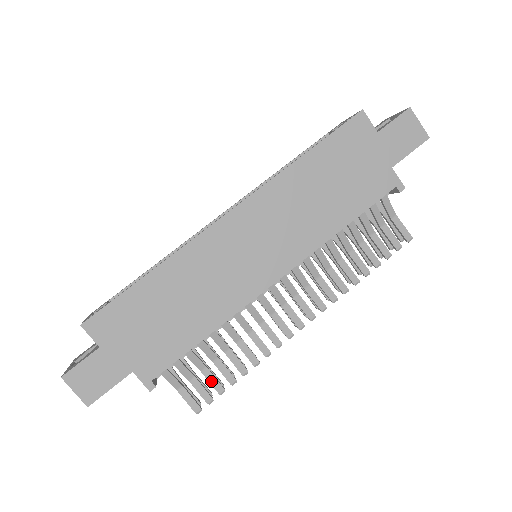
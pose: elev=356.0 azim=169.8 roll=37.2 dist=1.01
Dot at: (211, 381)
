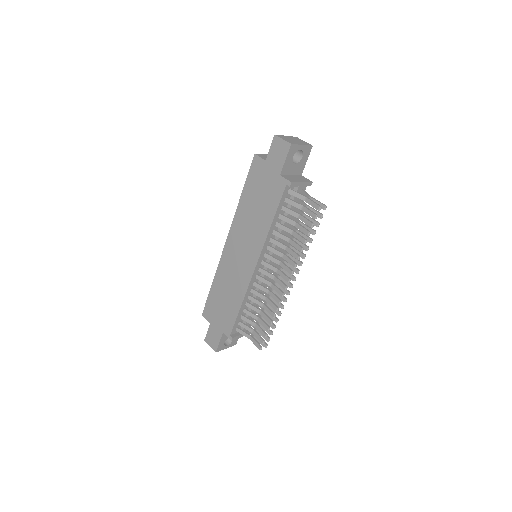
Dot at: (260, 331)
